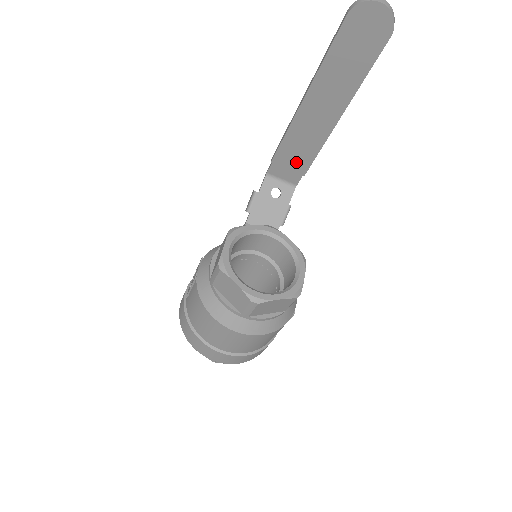
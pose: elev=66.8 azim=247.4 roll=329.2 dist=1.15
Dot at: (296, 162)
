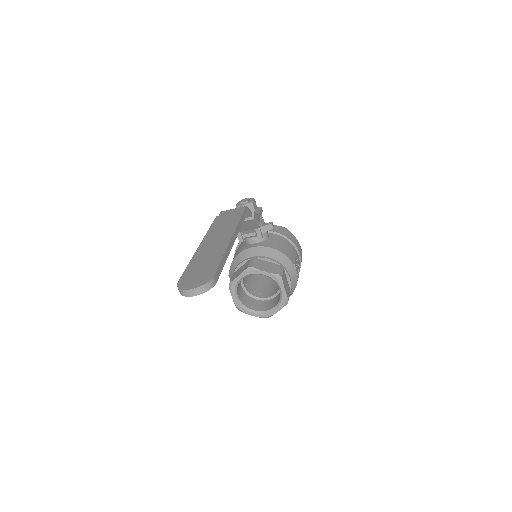
Dot at: occluded
